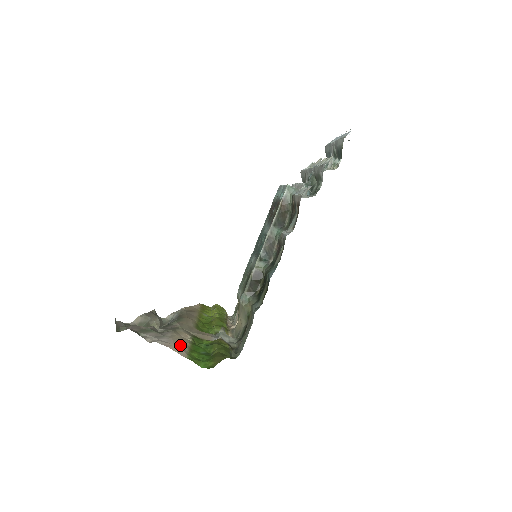
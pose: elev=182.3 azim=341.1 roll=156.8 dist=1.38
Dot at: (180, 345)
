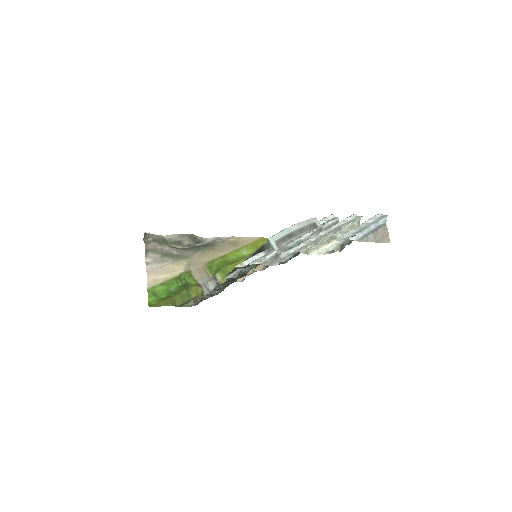
Dot at: (159, 276)
